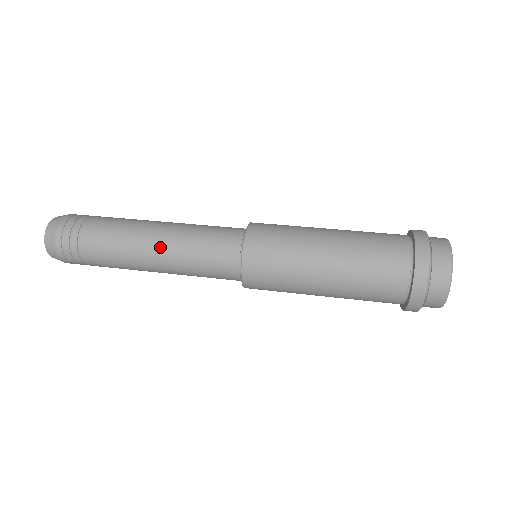
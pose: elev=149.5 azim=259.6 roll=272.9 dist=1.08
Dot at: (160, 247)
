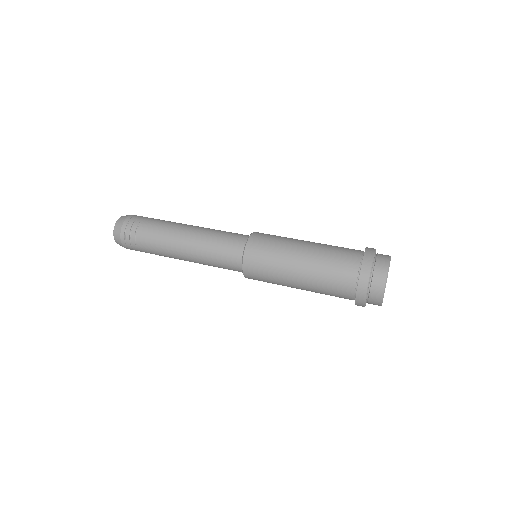
Dot at: (192, 235)
